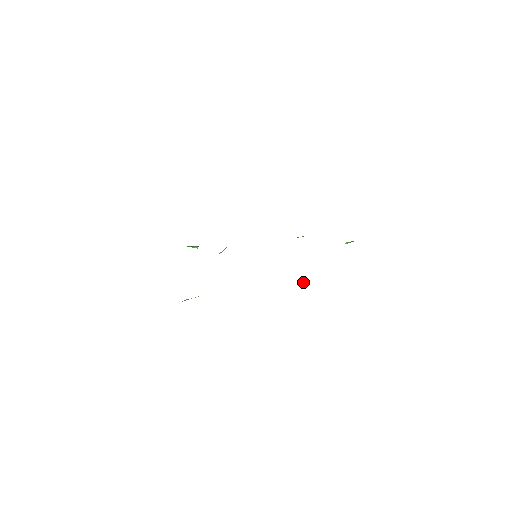
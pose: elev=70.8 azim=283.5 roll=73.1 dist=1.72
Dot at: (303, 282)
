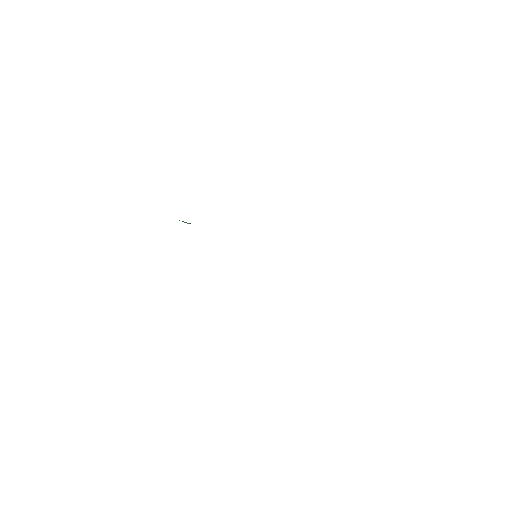
Dot at: occluded
